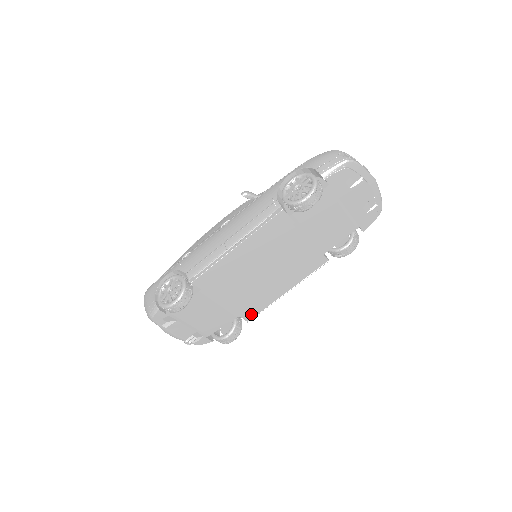
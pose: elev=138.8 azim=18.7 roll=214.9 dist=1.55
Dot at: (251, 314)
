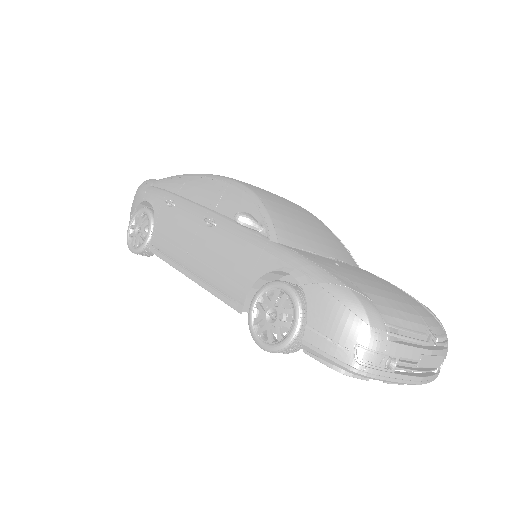
Dot at: occluded
